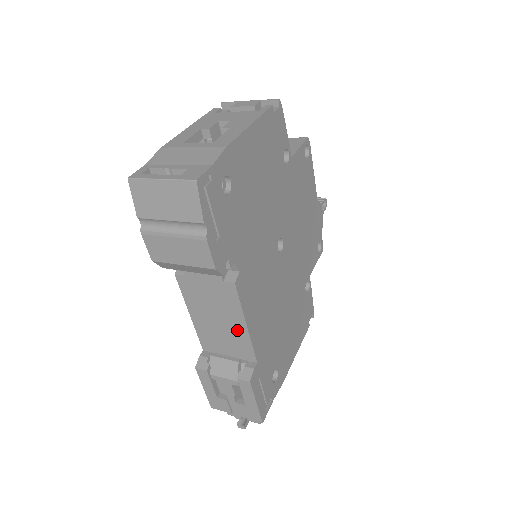
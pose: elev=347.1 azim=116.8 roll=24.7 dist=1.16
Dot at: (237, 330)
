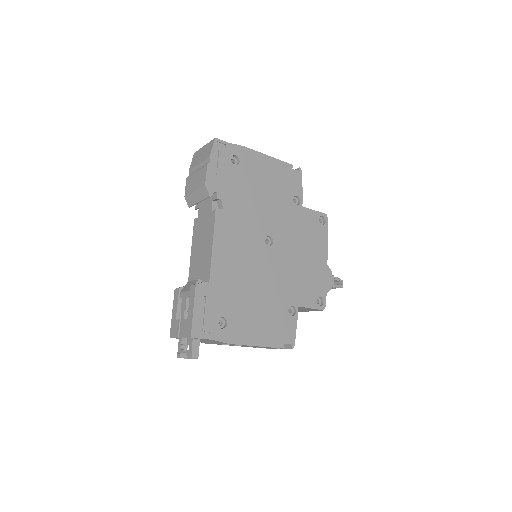
Dot at: (207, 253)
